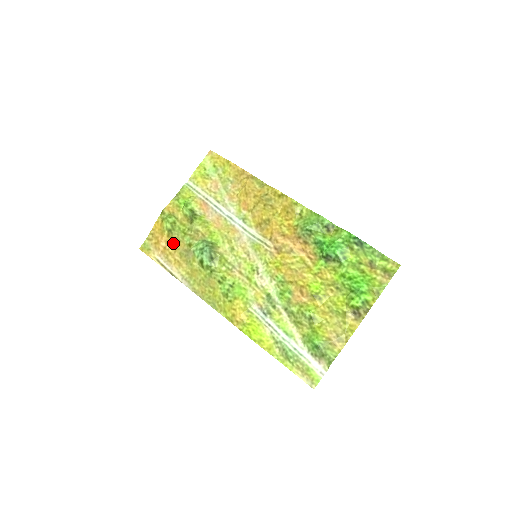
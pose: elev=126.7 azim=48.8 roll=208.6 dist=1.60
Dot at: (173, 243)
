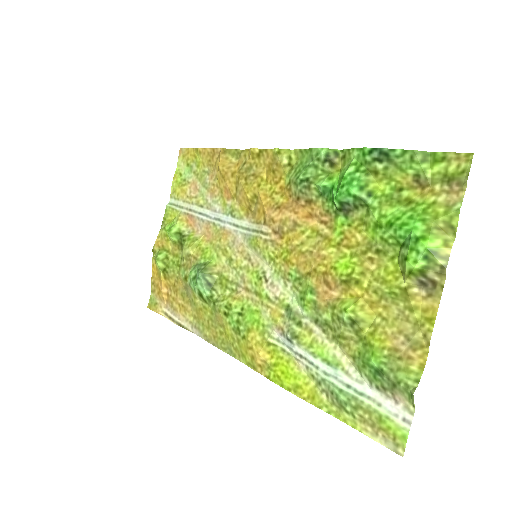
Dot at: (173, 284)
